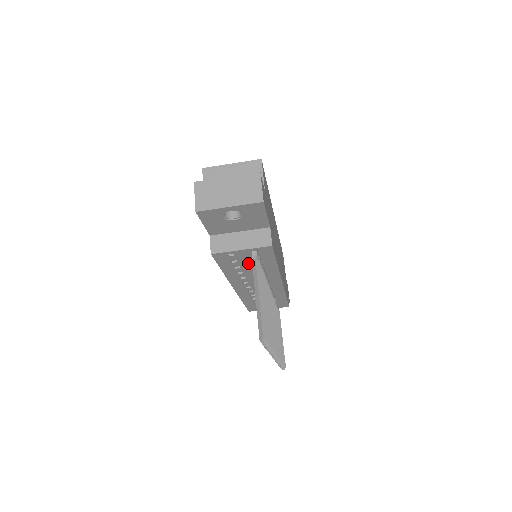
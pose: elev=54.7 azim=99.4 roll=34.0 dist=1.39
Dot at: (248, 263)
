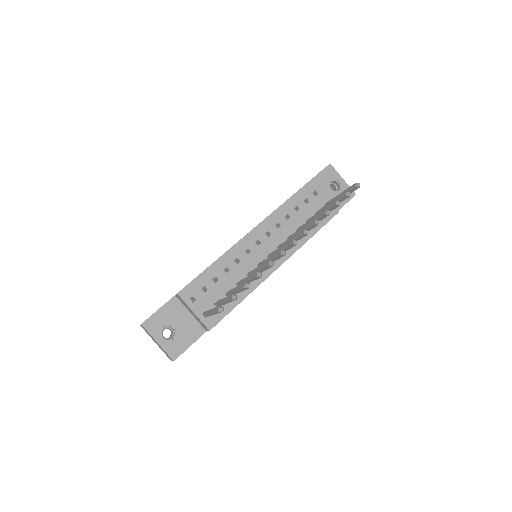
Dot at: (307, 213)
